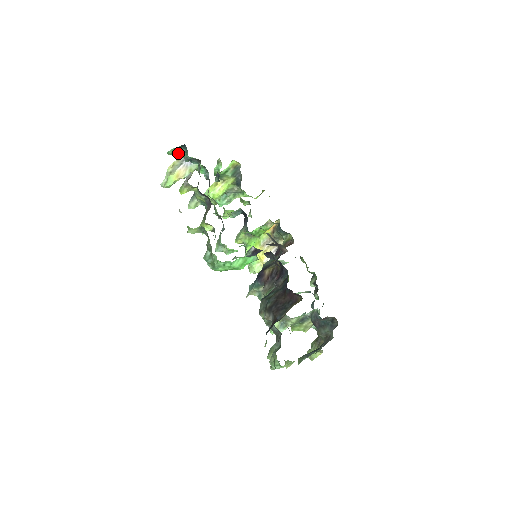
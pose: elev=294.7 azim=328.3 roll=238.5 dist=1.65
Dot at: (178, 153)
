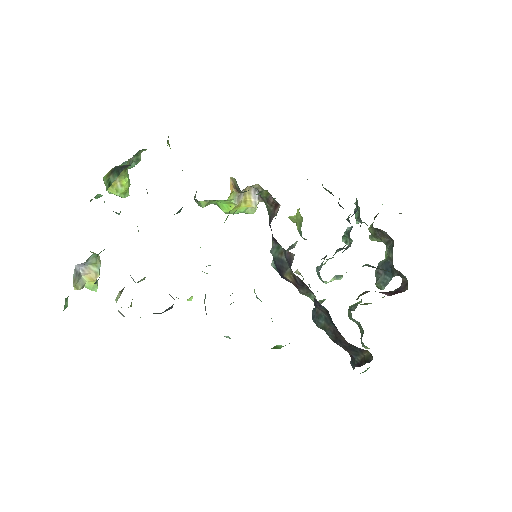
Dot at: occluded
